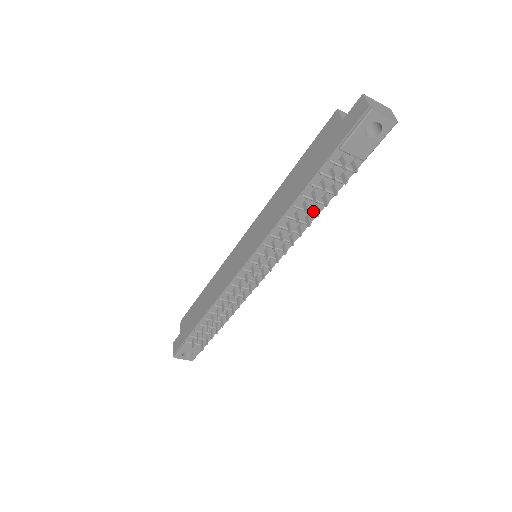
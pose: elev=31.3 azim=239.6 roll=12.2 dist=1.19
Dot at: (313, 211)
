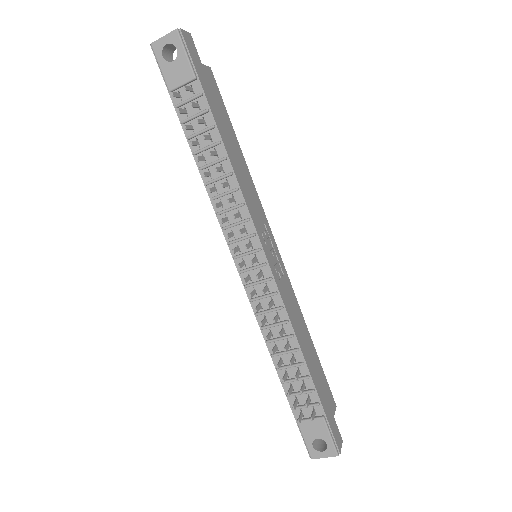
Dot at: (220, 159)
